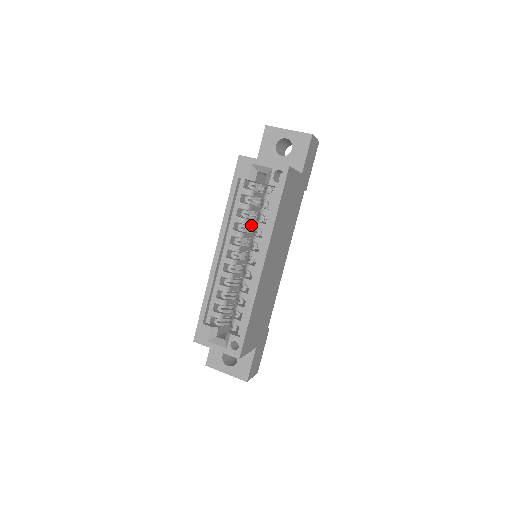
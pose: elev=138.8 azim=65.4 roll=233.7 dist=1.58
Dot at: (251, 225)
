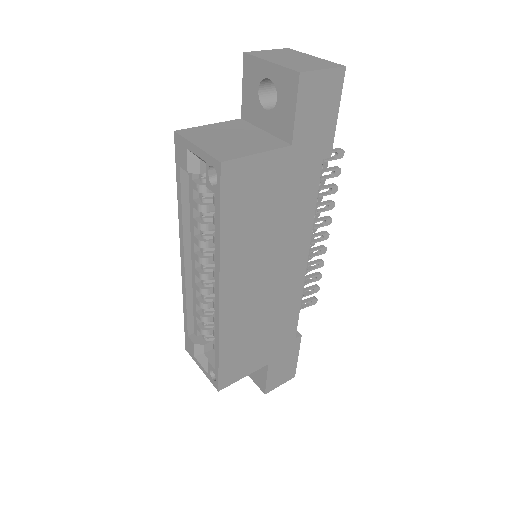
Dot at: occluded
